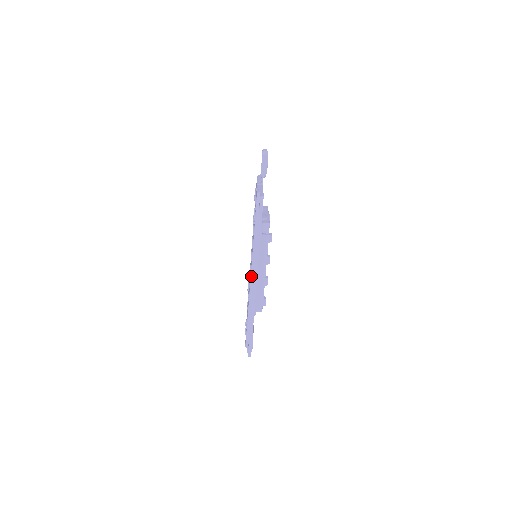
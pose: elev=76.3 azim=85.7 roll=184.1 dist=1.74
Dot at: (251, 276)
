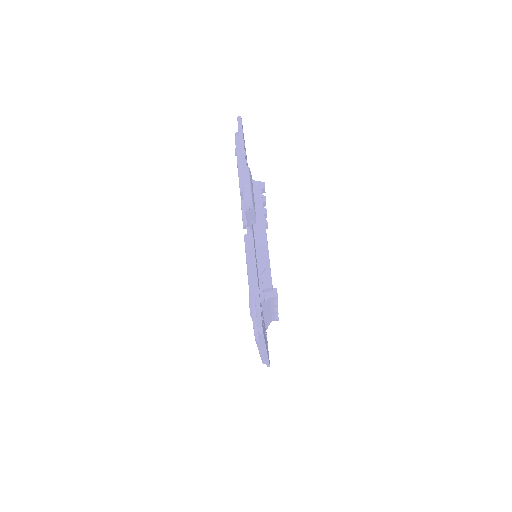
Dot at: occluded
